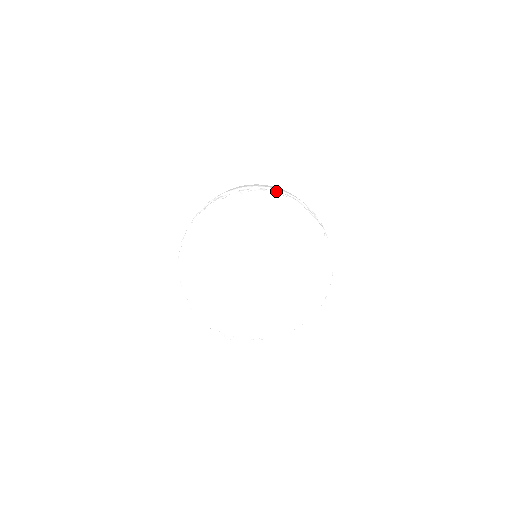
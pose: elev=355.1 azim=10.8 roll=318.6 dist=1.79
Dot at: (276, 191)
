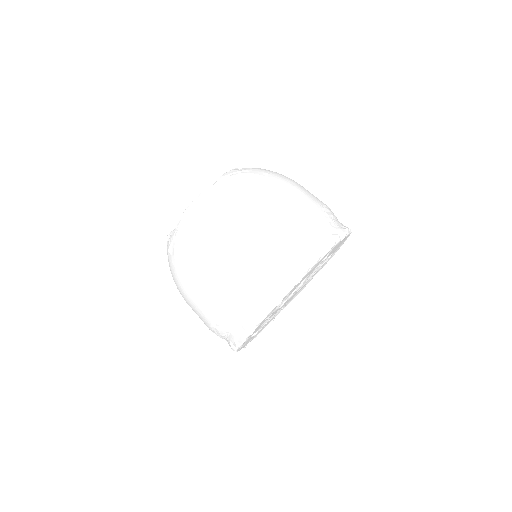
Dot at: (298, 239)
